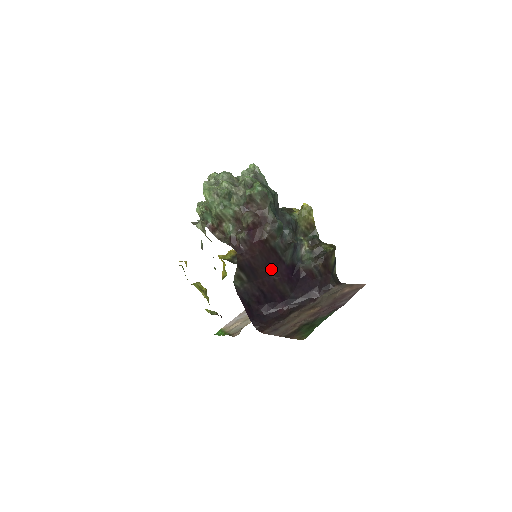
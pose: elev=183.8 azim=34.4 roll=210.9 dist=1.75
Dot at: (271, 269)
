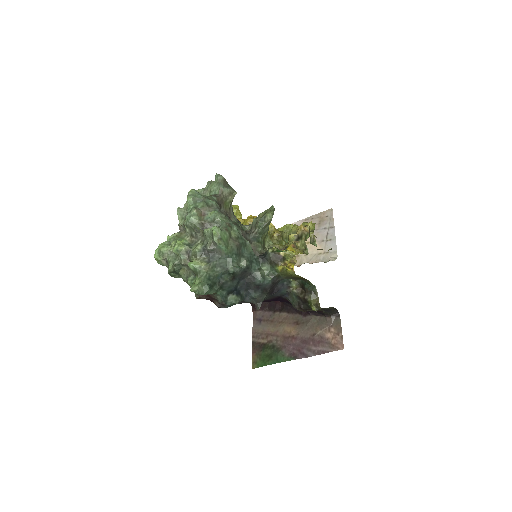
Dot at: occluded
